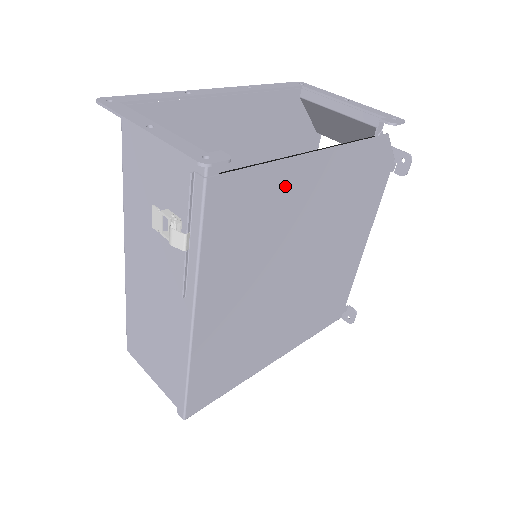
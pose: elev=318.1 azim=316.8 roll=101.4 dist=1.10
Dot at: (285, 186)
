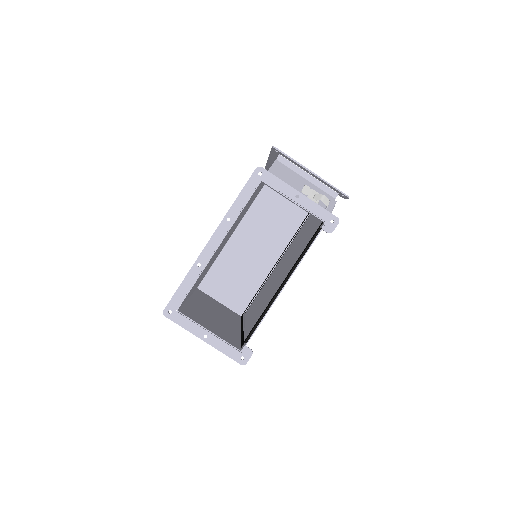
Dot at: occluded
